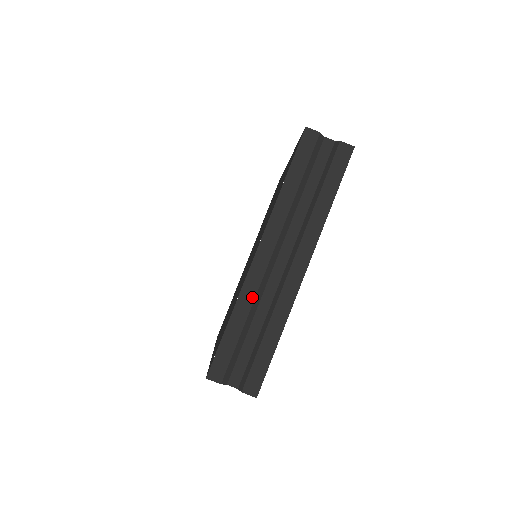
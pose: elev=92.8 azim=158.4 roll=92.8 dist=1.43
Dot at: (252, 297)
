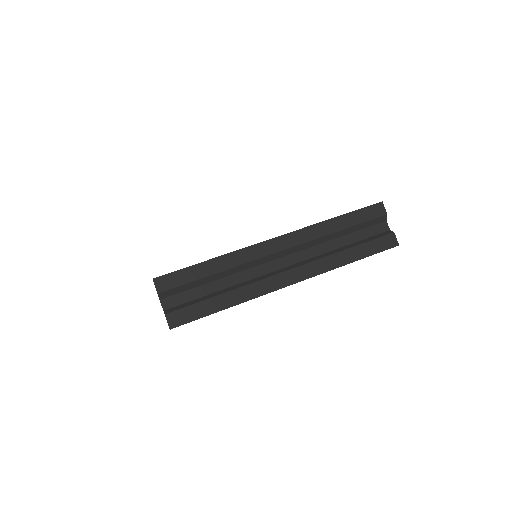
Dot at: (241, 262)
